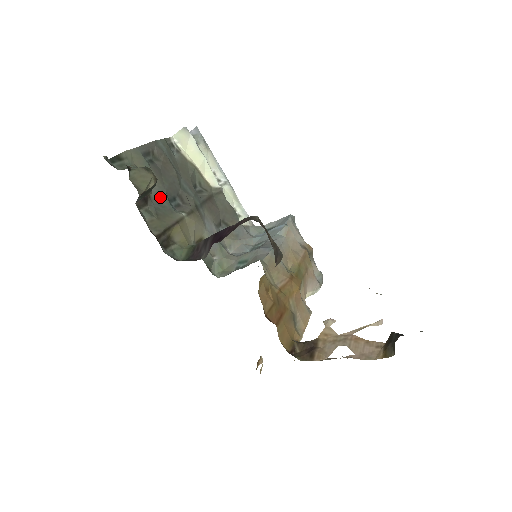
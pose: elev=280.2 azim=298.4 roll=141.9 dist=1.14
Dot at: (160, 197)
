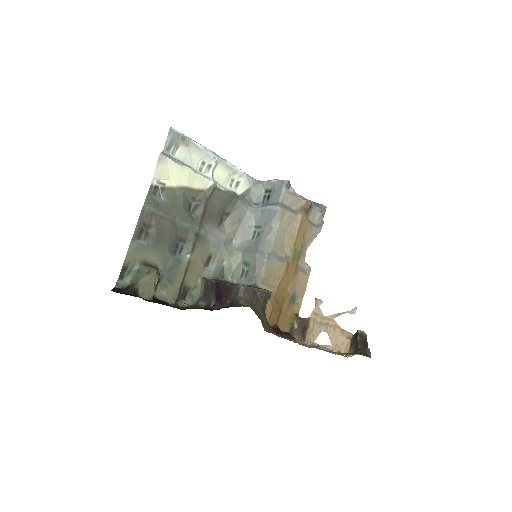
Dot at: (166, 262)
